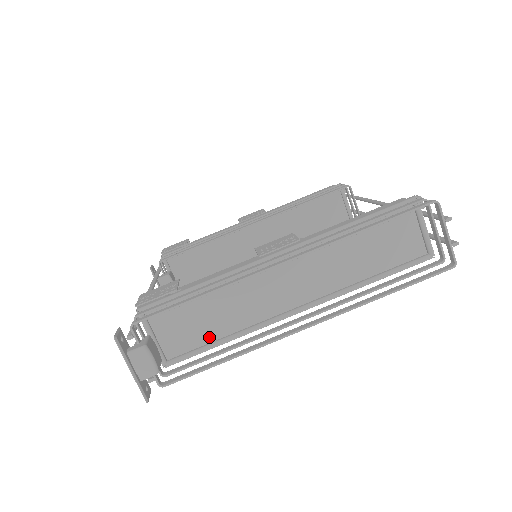
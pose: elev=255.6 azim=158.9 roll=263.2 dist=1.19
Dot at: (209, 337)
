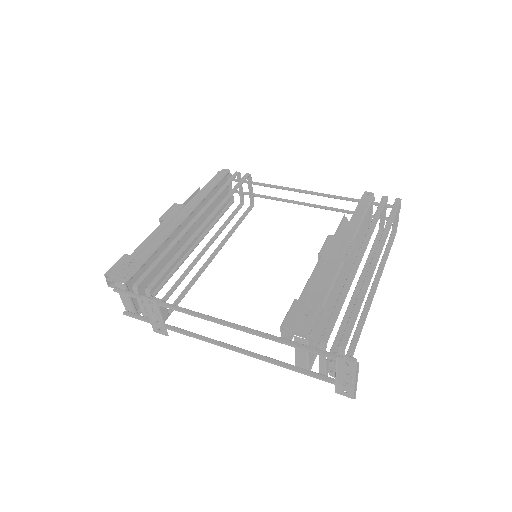
Dot at: (320, 334)
